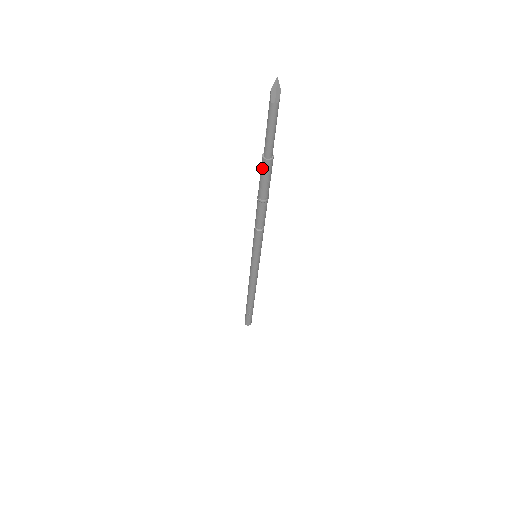
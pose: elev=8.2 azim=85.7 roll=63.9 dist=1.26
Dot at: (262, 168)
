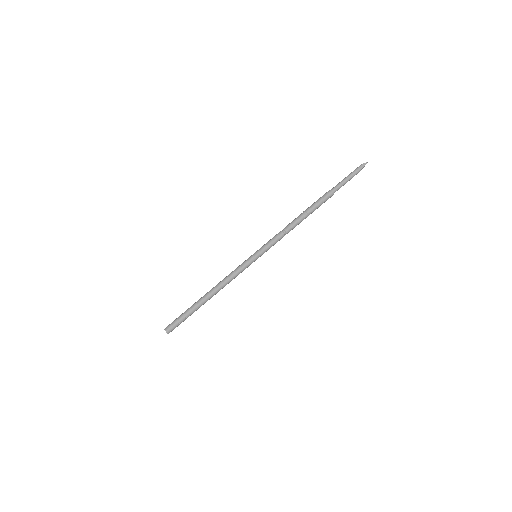
Dot at: (326, 196)
